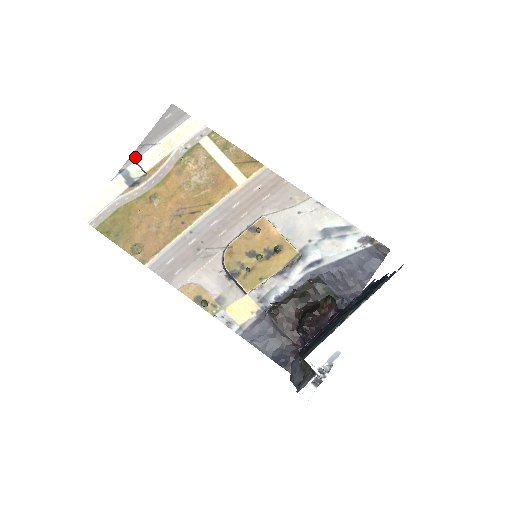
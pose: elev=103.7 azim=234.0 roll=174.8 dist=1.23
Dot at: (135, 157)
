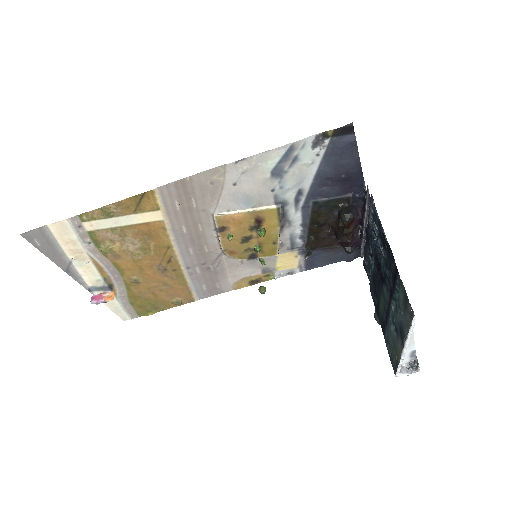
Dot at: (78, 278)
